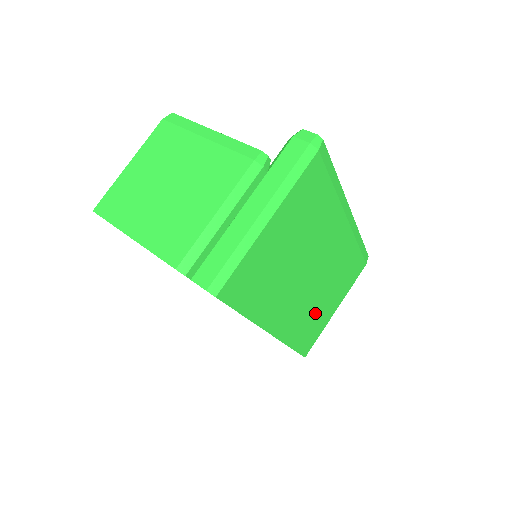
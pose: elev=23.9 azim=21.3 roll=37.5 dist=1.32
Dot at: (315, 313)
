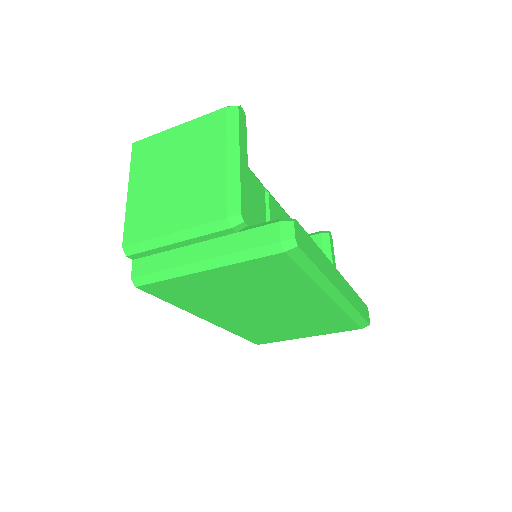
Dot at: (274, 329)
